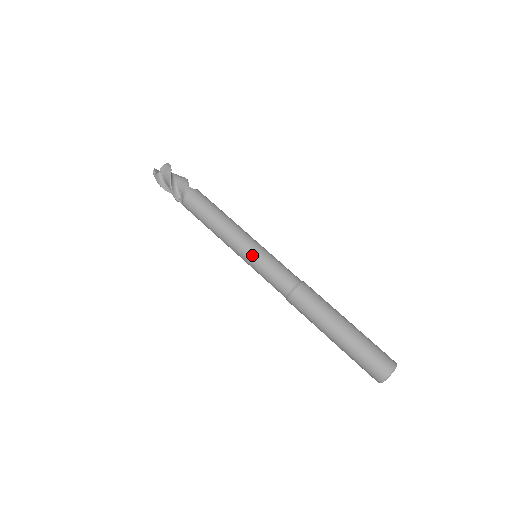
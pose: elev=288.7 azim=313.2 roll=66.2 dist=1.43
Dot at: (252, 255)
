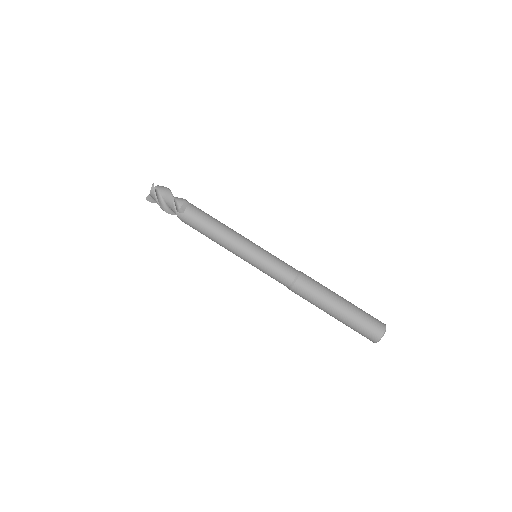
Dot at: occluded
